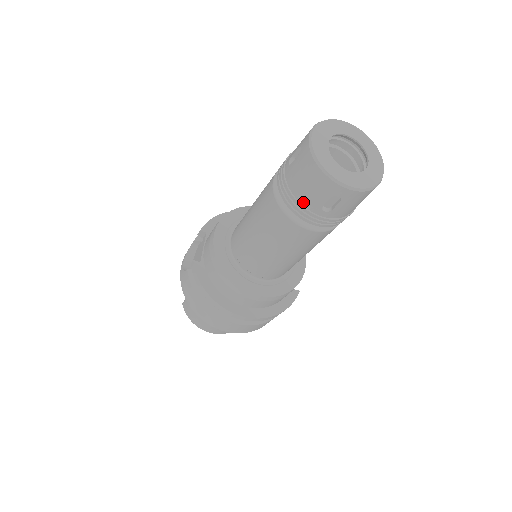
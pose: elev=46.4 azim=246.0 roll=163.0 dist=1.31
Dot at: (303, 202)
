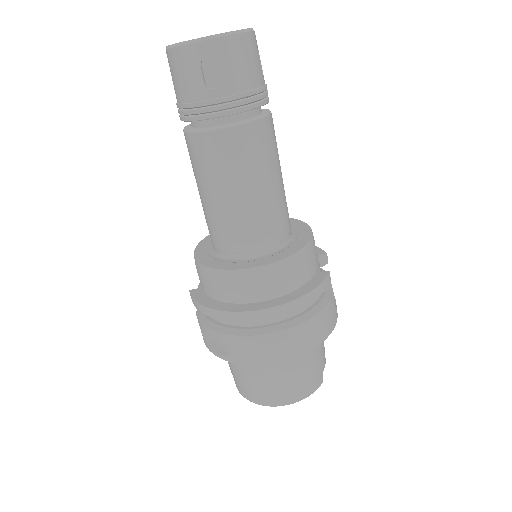
Dot at: (191, 99)
